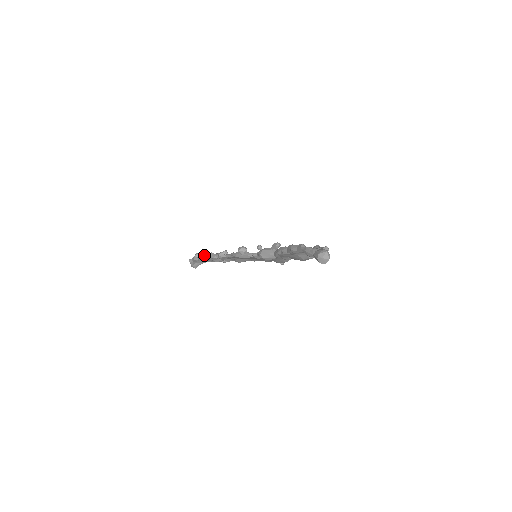
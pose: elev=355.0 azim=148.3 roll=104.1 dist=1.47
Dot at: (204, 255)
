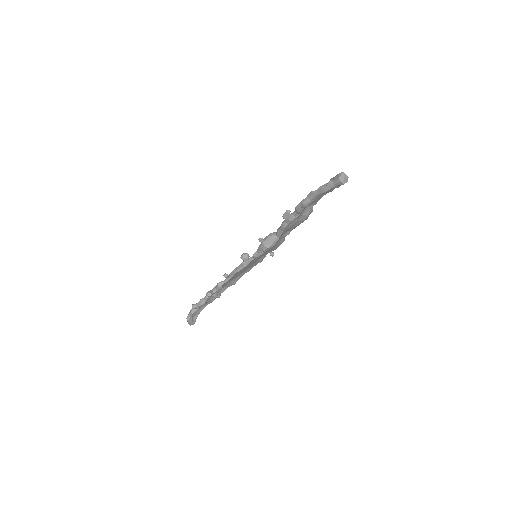
Dot at: (200, 301)
